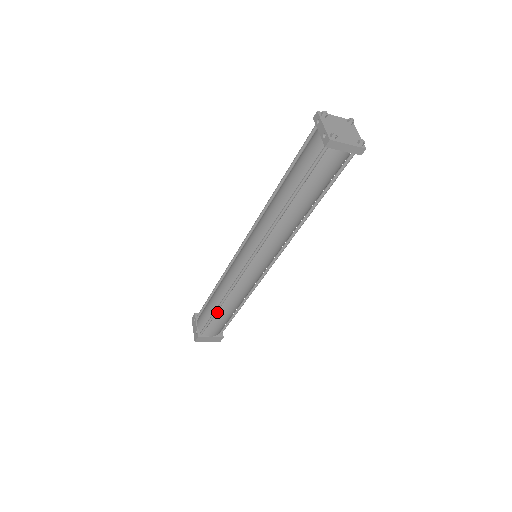
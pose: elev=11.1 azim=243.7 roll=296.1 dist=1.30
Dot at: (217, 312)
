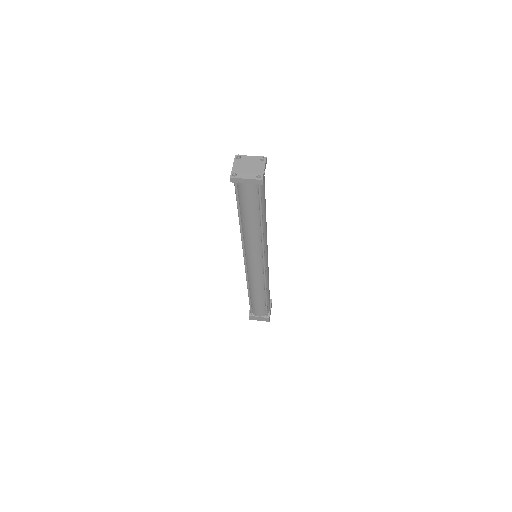
Dot at: (251, 297)
